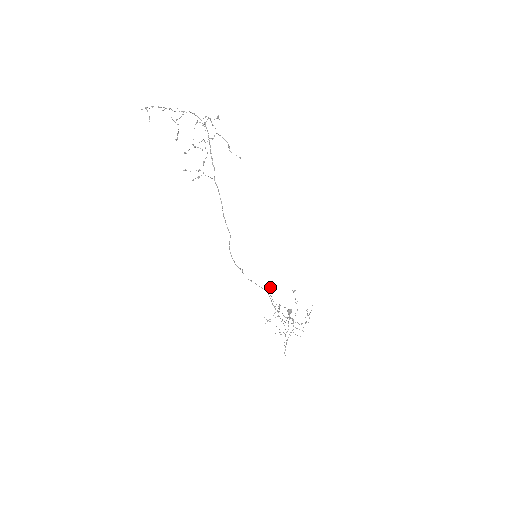
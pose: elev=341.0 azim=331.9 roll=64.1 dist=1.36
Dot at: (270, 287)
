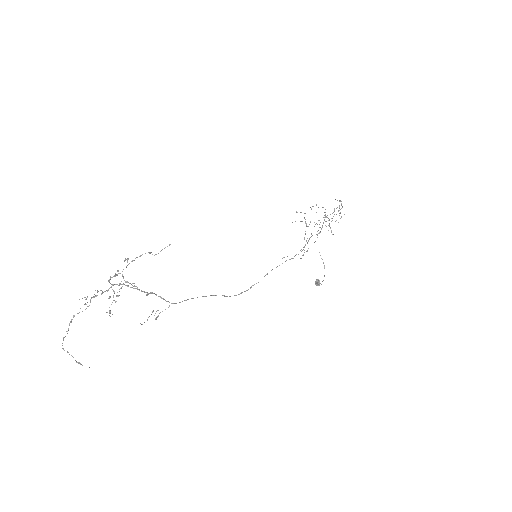
Dot at: occluded
